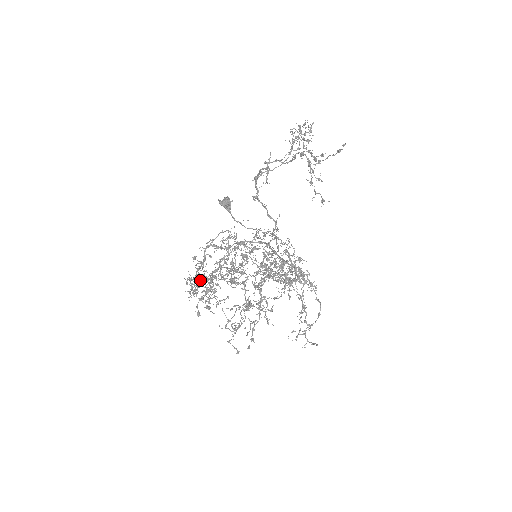
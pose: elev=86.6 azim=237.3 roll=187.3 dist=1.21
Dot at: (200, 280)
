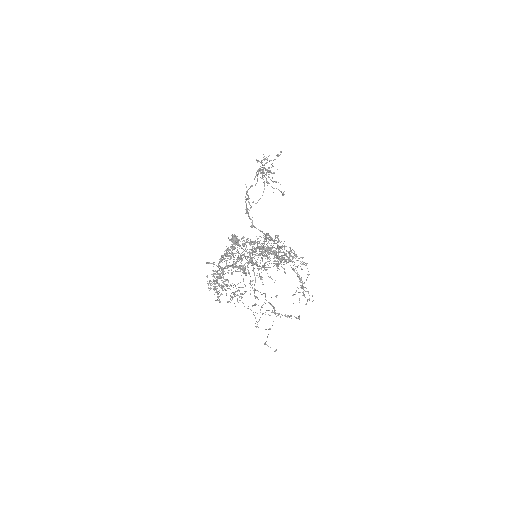
Dot at: (216, 279)
